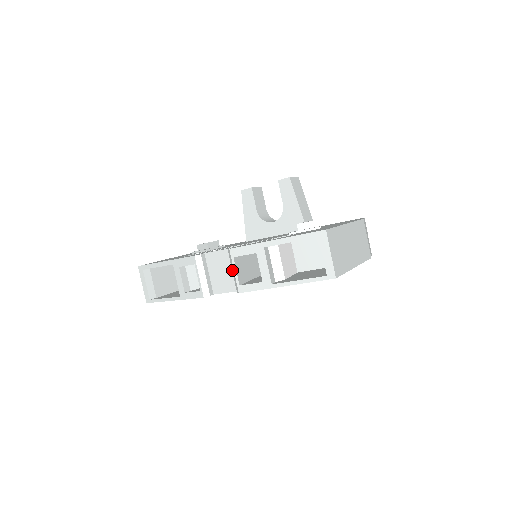
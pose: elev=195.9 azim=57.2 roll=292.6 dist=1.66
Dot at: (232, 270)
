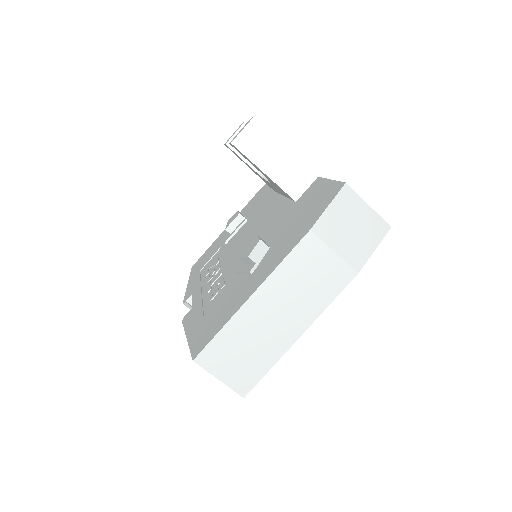
Dot at: occluded
